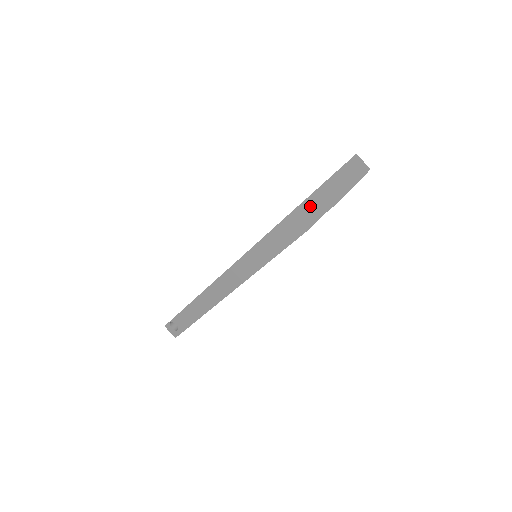
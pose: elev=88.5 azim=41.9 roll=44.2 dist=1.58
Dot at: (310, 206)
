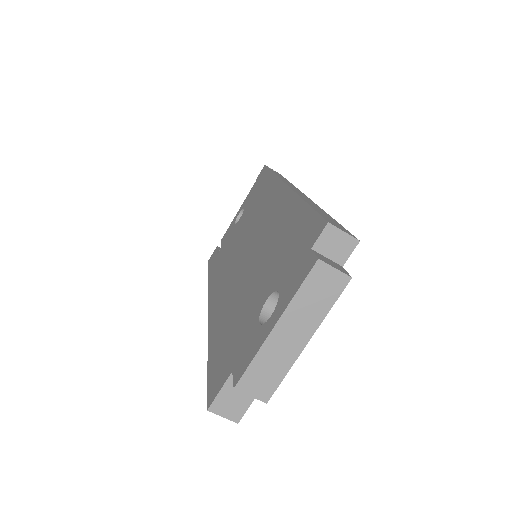
Dot at: occluded
